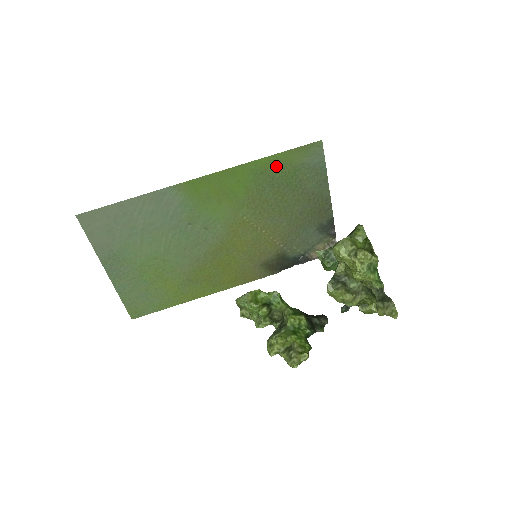
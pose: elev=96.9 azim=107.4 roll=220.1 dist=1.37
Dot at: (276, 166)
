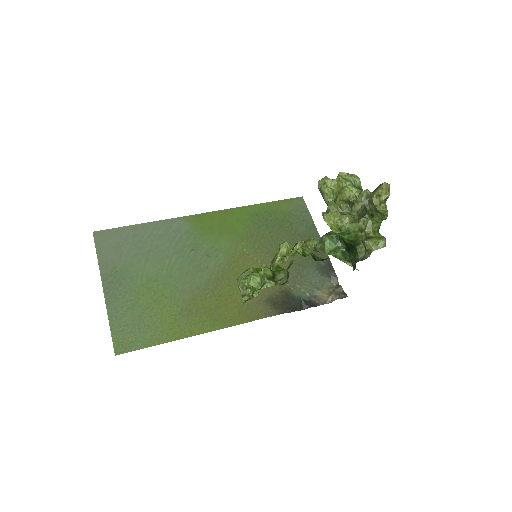
Dot at: (268, 211)
